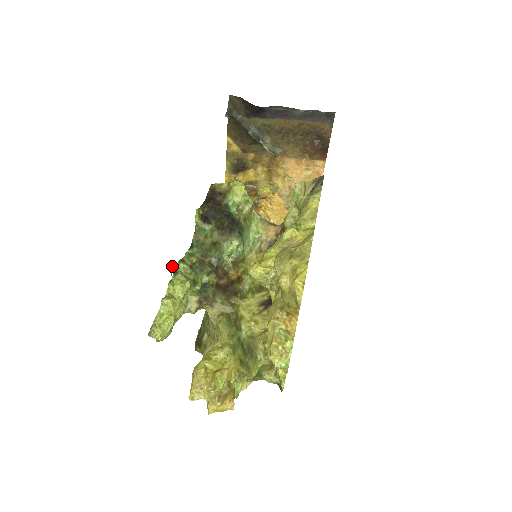
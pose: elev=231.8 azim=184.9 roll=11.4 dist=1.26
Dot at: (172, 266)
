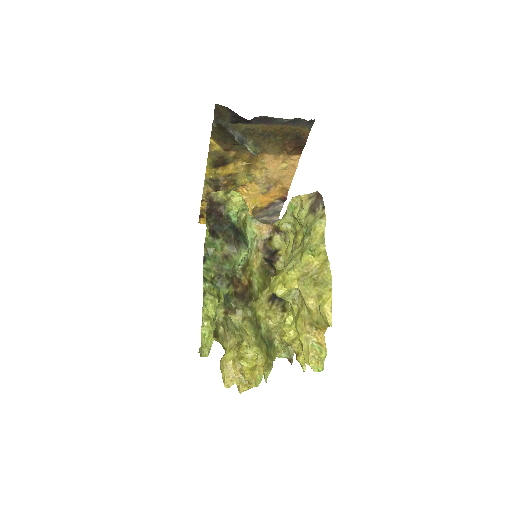
Dot at: occluded
